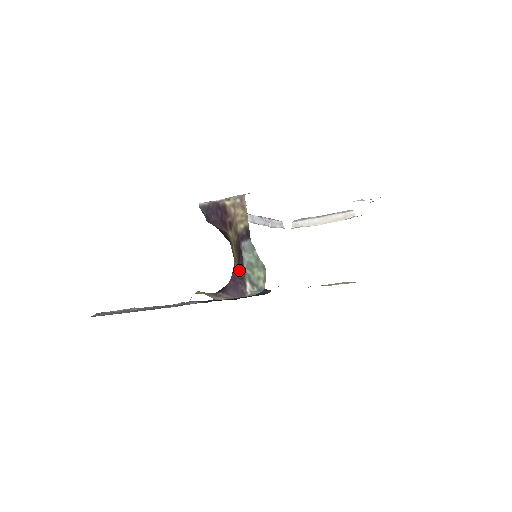
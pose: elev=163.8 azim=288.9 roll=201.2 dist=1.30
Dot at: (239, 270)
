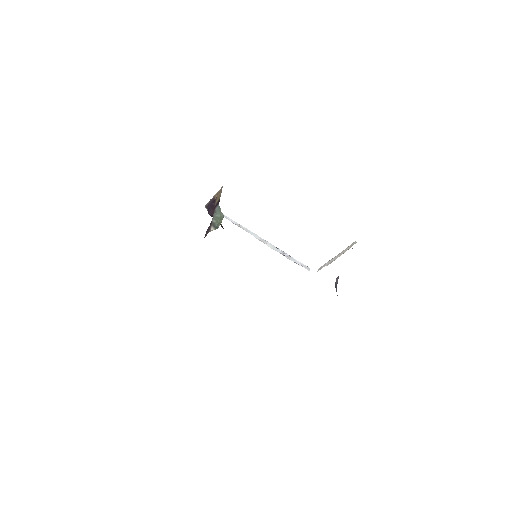
Dot at: (211, 223)
